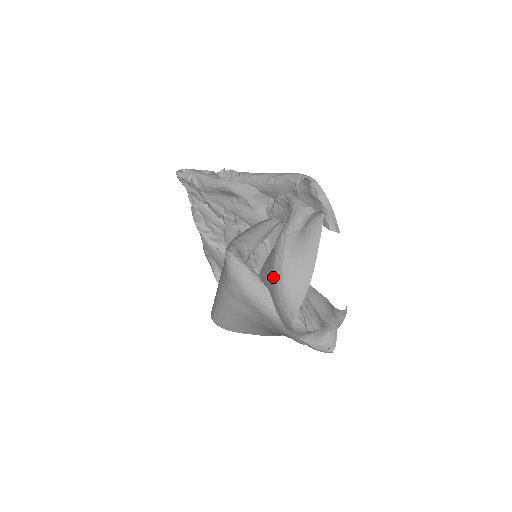
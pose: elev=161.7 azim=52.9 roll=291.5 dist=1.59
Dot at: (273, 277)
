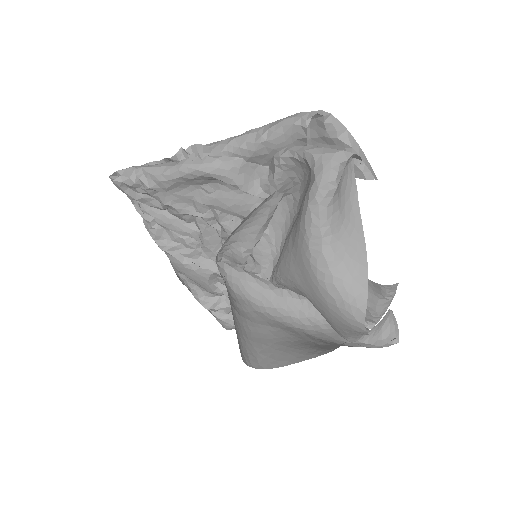
Dot at: (311, 271)
